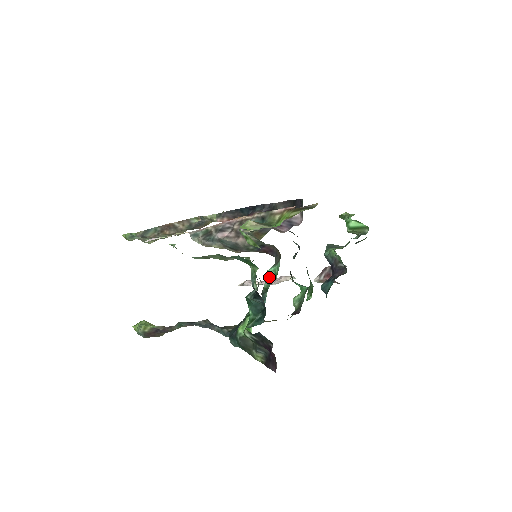
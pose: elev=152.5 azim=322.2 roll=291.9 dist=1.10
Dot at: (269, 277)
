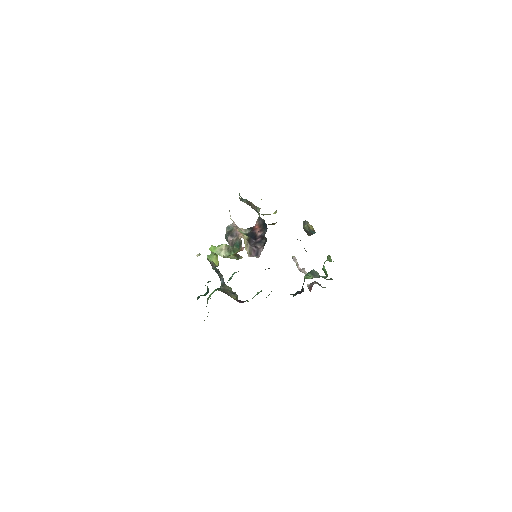
Dot at: (231, 277)
